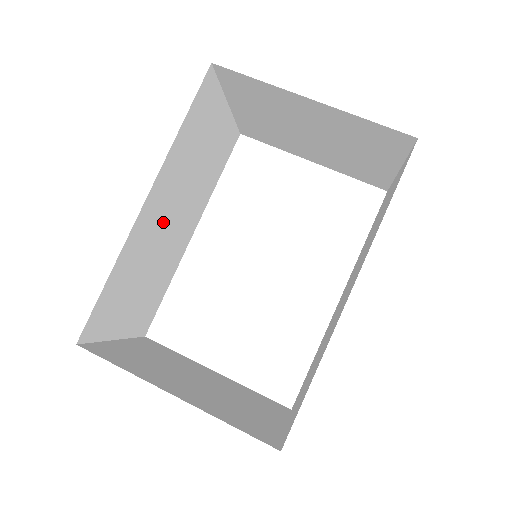
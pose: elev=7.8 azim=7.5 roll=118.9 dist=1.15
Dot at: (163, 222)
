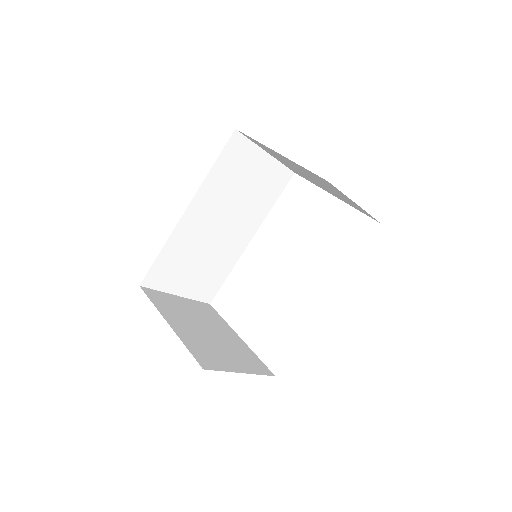
Dot at: (209, 226)
